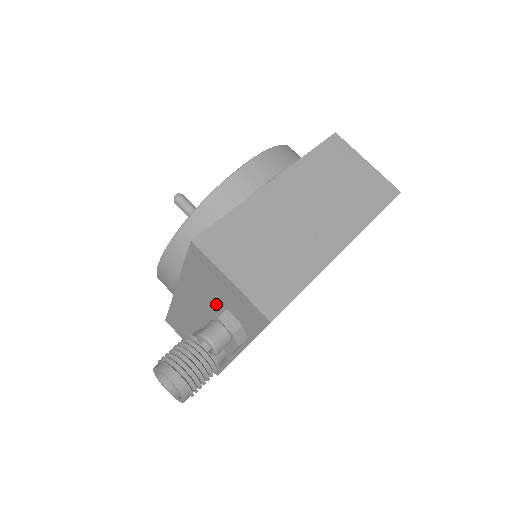
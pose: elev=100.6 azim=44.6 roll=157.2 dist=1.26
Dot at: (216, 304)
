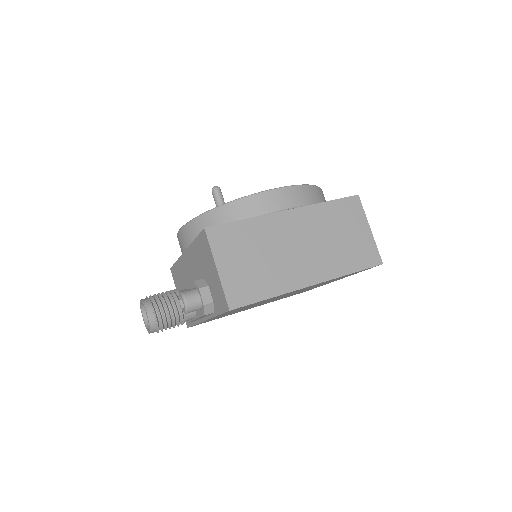
Dot at: (204, 278)
